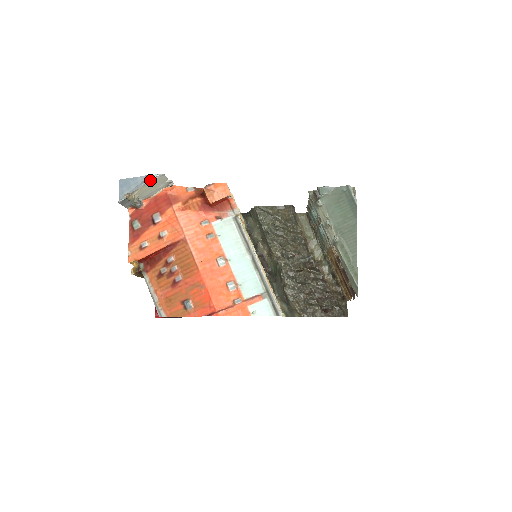
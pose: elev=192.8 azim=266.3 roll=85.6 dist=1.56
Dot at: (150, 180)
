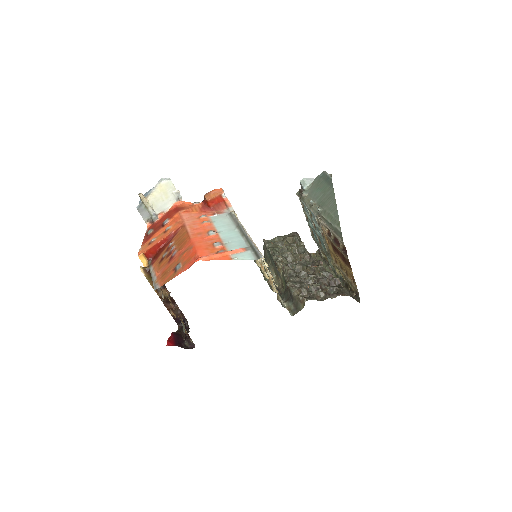
Dot at: (159, 183)
